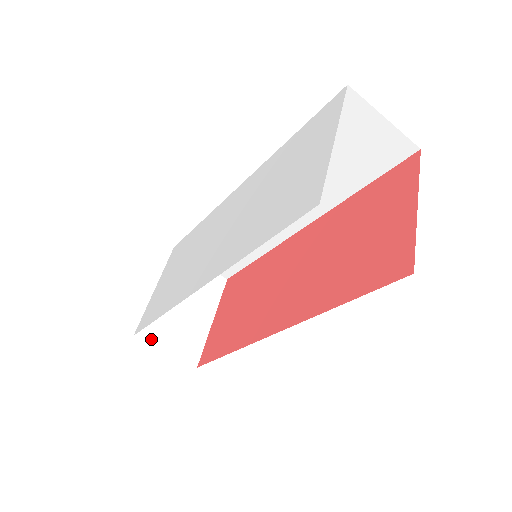
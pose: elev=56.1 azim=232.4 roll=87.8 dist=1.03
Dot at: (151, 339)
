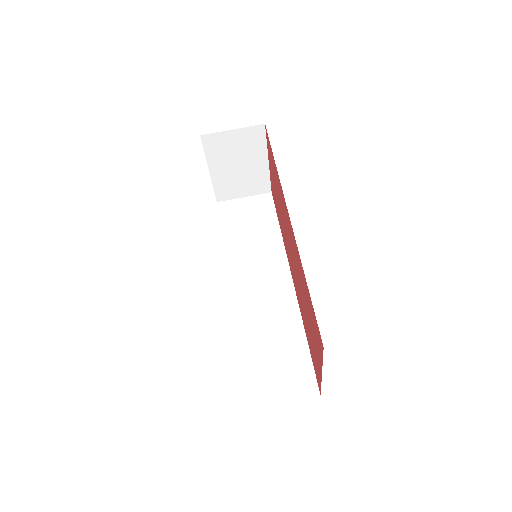
Dot at: occluded
